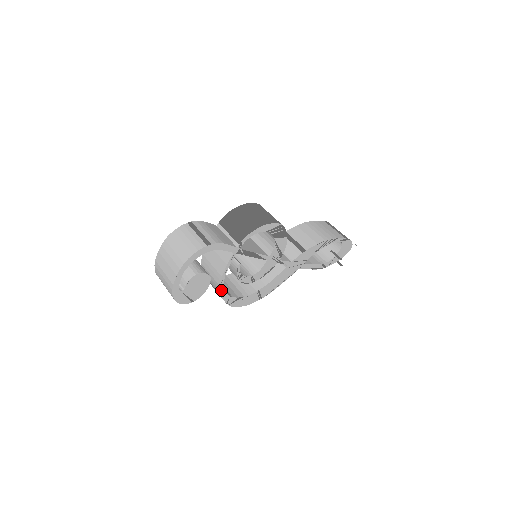
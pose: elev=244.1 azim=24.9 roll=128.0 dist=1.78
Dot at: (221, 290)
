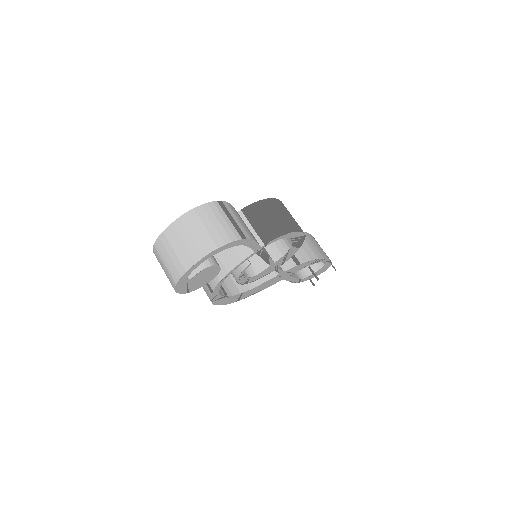
Dot at: (217, 286)
